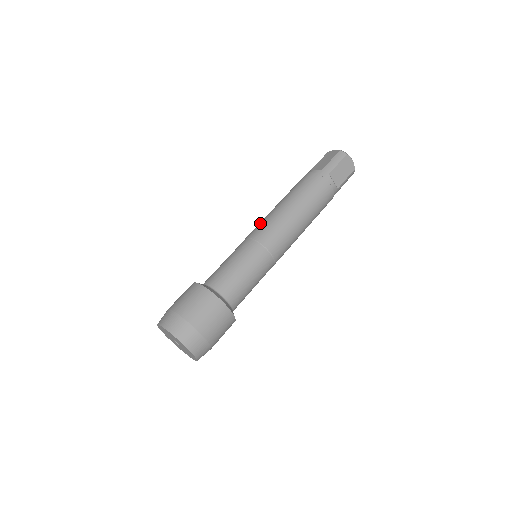
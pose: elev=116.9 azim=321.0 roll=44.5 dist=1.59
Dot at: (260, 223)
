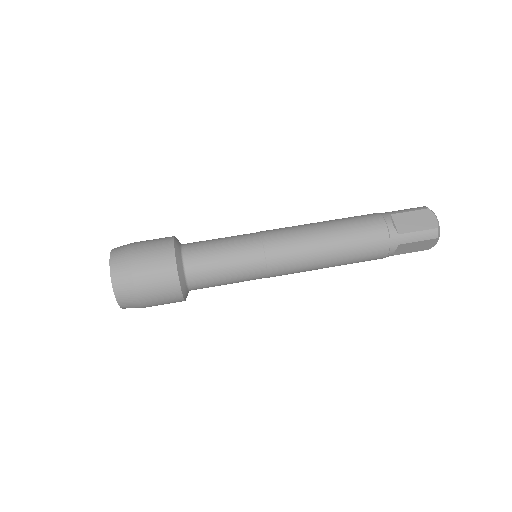
Dot at: occluded
